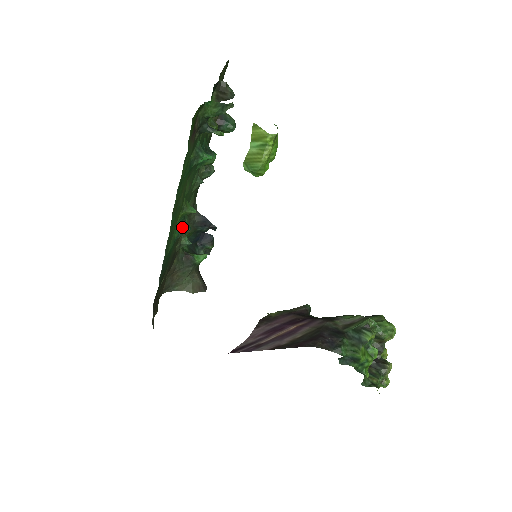
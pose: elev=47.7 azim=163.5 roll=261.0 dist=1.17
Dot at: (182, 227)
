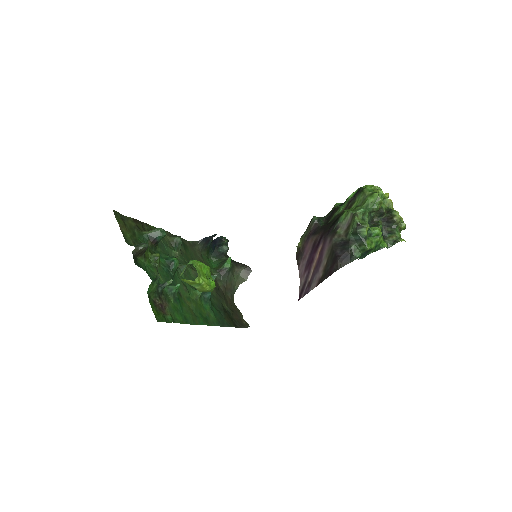
Dot at: (206, 300)
